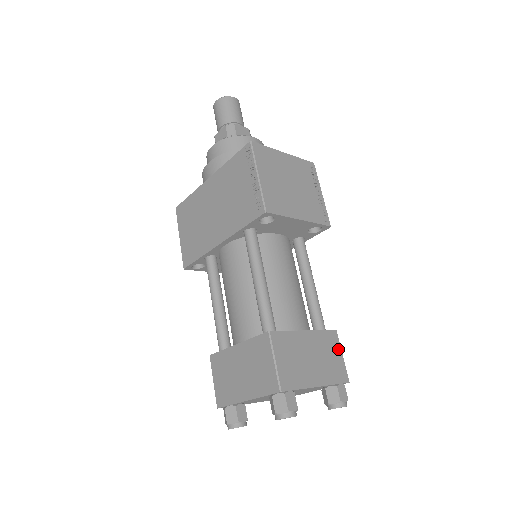
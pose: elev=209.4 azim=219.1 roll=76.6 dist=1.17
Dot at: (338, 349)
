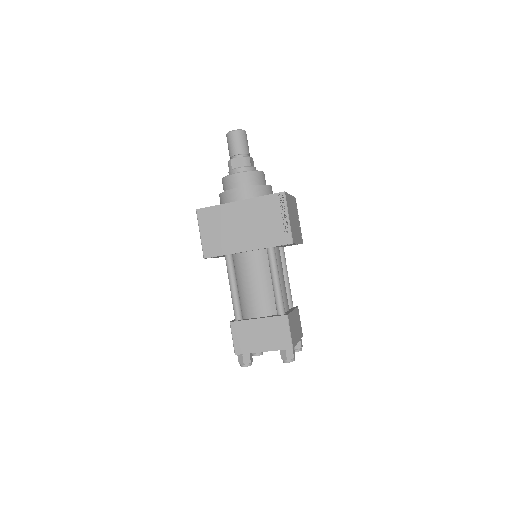
Dot at: (299, 318)
